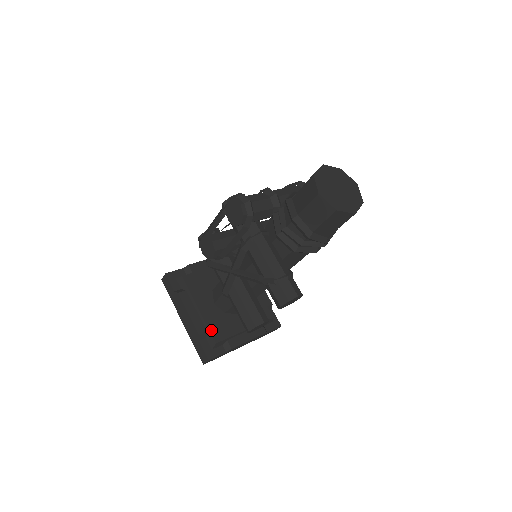
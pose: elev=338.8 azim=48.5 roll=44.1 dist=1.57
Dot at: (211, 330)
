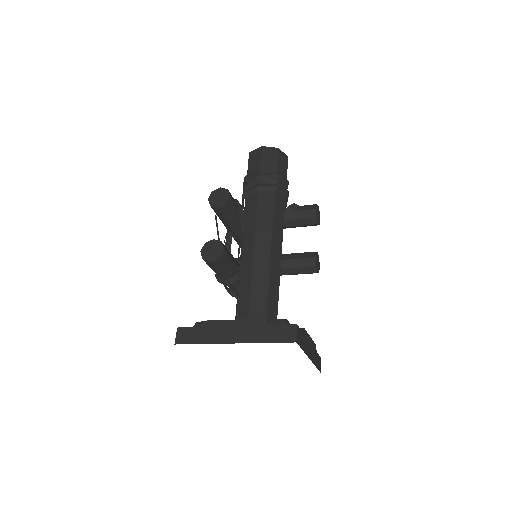
Dot at: occluded
